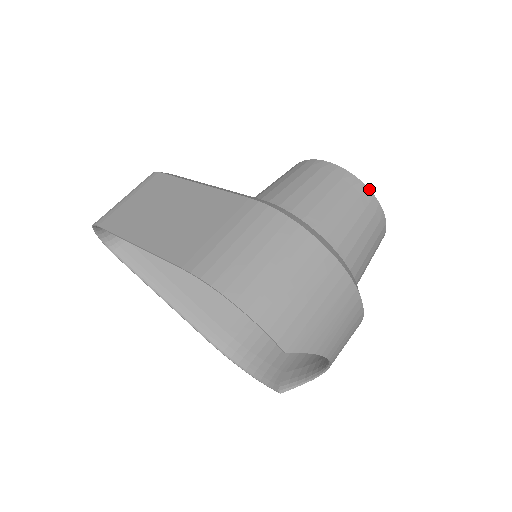
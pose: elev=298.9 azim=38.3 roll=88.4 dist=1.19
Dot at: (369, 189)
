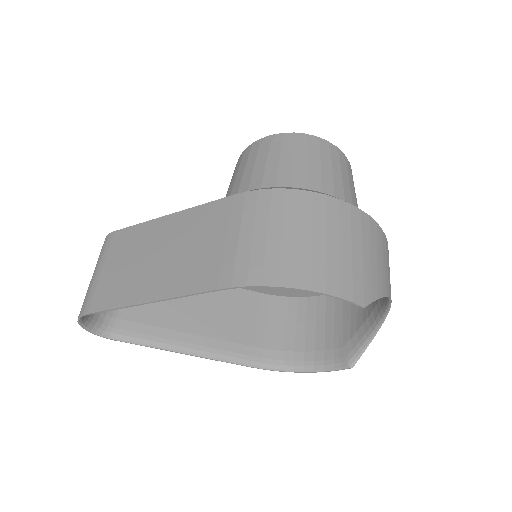
Dot at: (322, 139)
